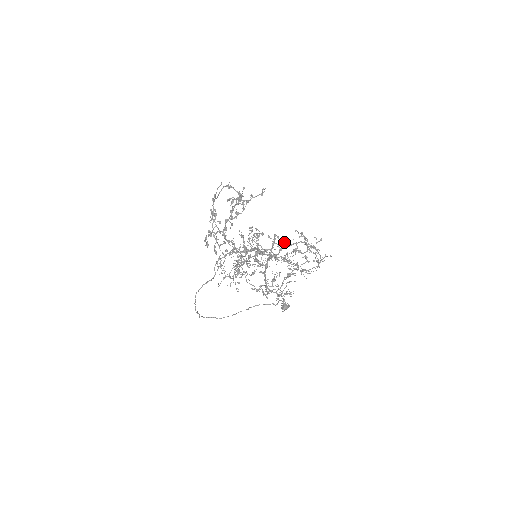
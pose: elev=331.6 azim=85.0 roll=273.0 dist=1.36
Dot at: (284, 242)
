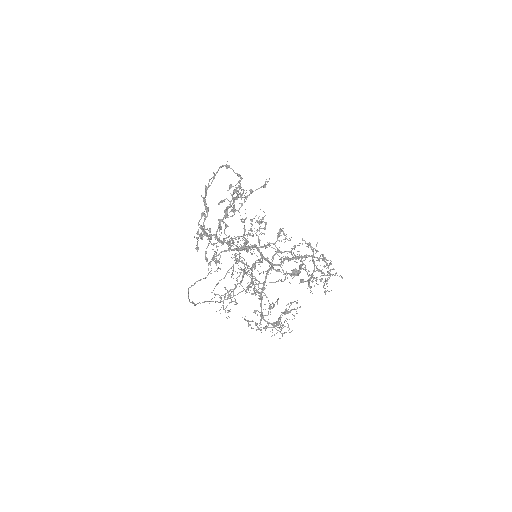
Dot at: (286, 258)
